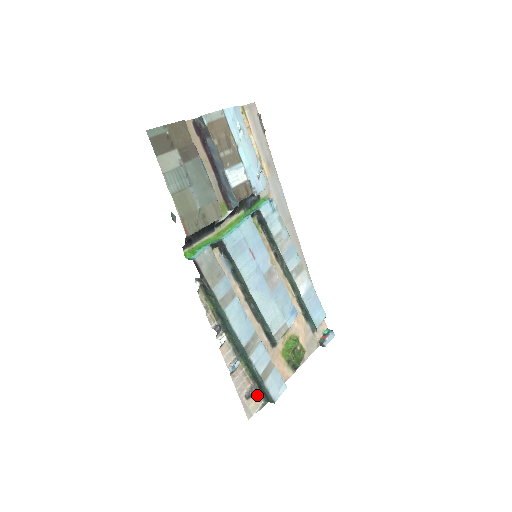
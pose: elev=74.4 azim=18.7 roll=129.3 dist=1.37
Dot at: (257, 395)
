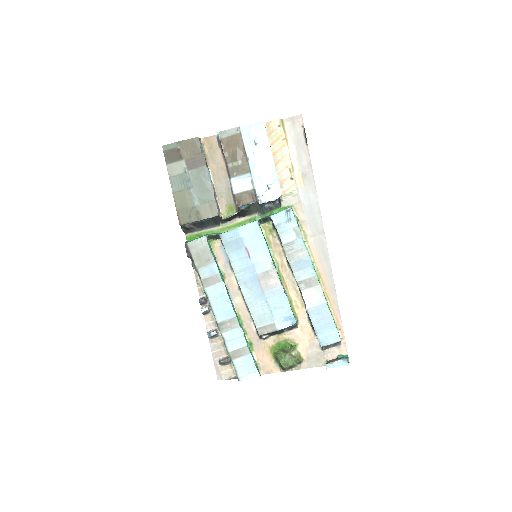
Dot at: (232, 367)
